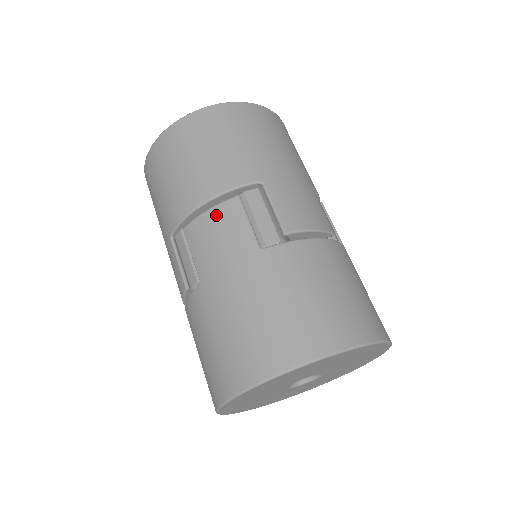
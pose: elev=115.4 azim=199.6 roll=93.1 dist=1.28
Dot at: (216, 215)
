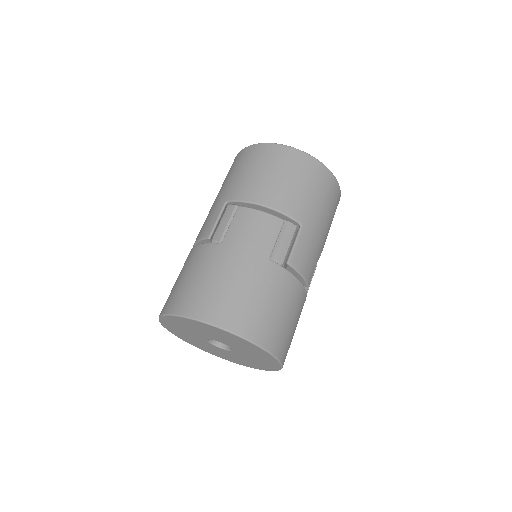
Dot at: (264, 218)
